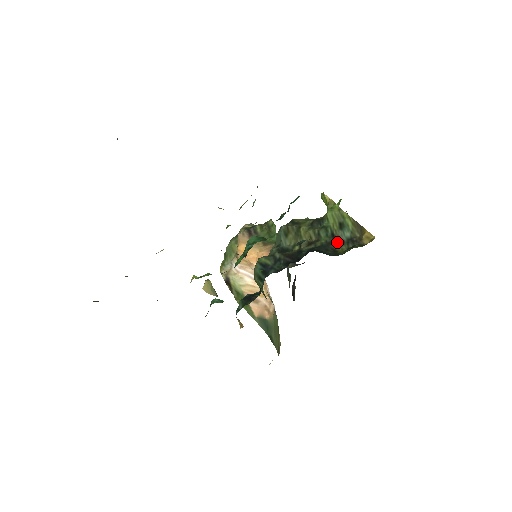
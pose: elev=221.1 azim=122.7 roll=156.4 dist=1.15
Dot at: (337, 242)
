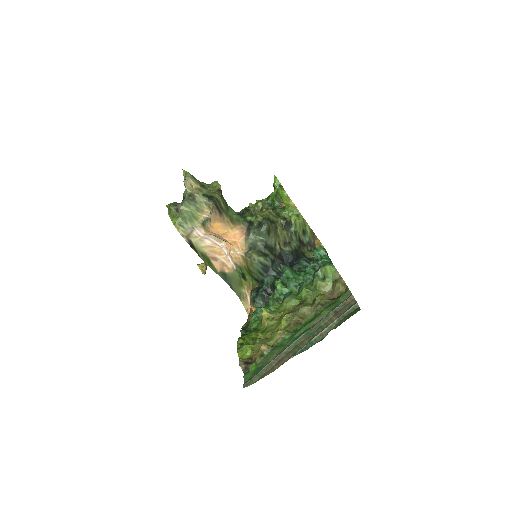
Dot at: (302, 245)
